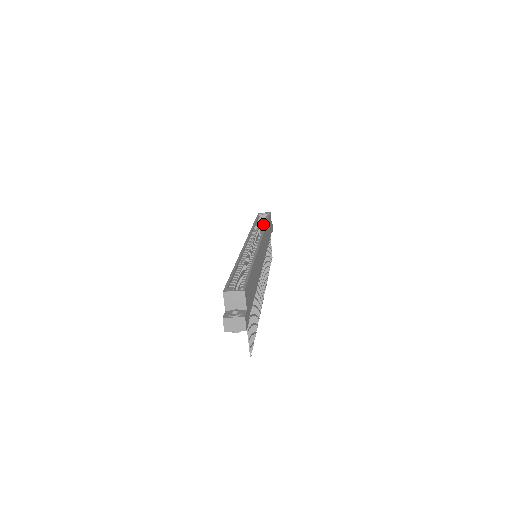
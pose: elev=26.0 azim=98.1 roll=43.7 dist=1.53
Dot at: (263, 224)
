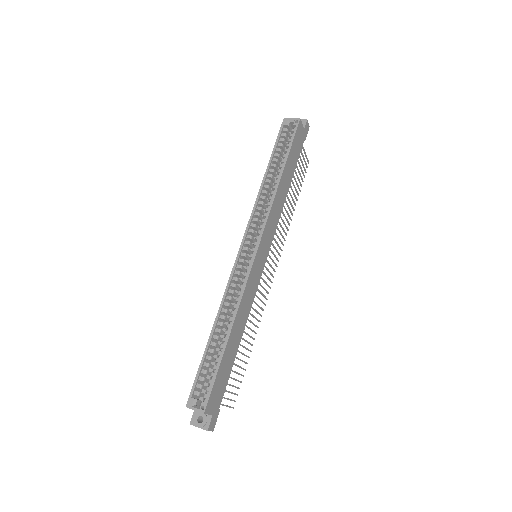
Dot at: (278, 172)
